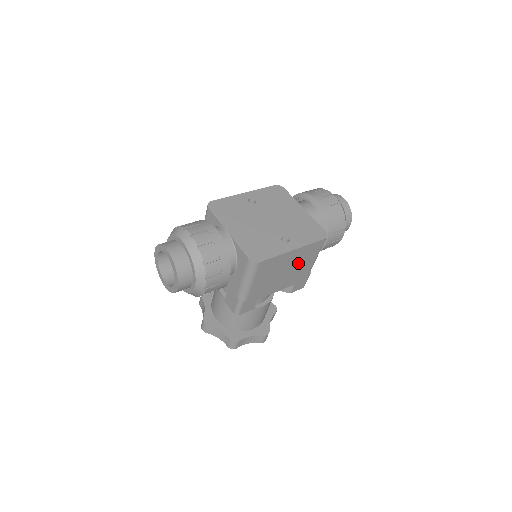
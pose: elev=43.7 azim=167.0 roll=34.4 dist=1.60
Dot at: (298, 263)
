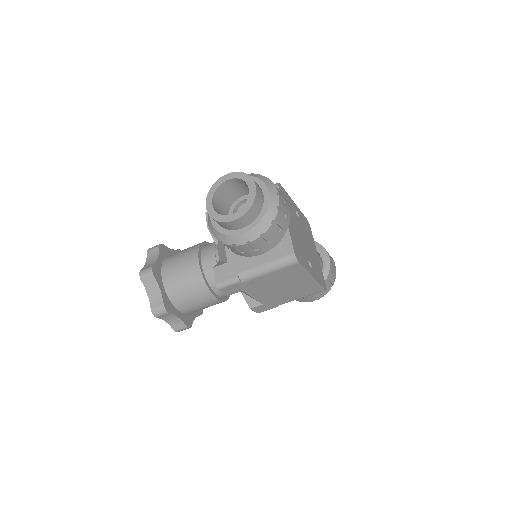
Dot at: (294, 290)
